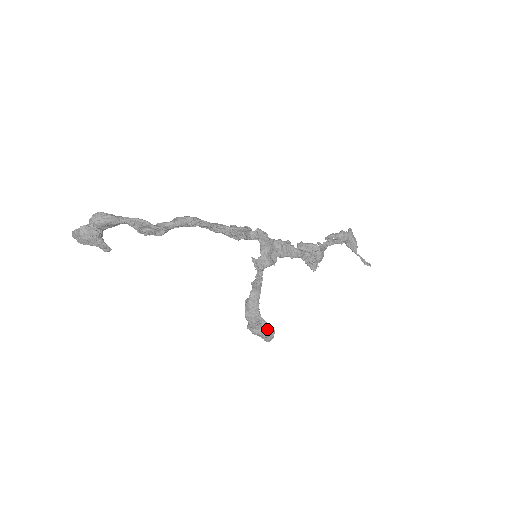
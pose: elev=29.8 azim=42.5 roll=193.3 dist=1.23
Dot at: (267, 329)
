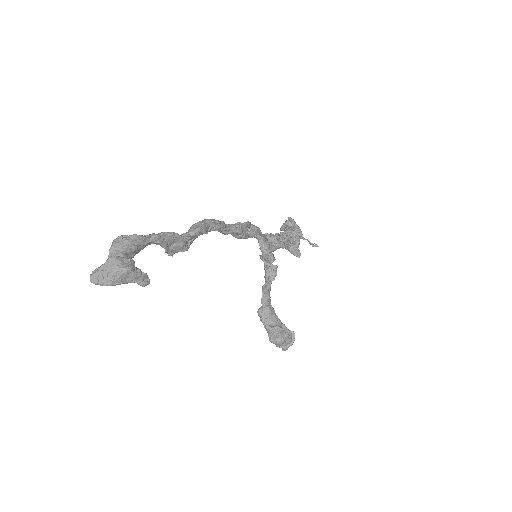
Dot at: (288, 333)
